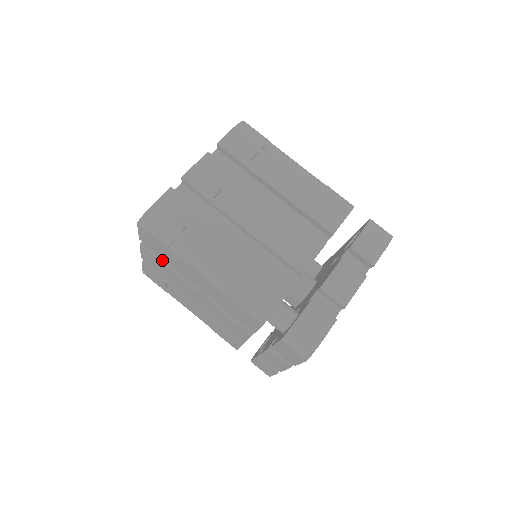
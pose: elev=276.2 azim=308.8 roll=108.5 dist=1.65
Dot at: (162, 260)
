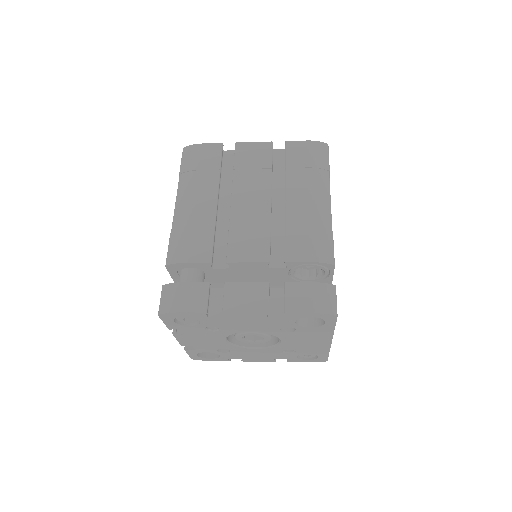
Dot at: occluded
